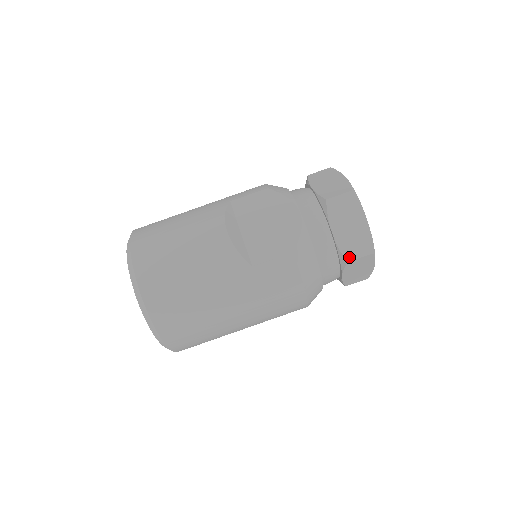
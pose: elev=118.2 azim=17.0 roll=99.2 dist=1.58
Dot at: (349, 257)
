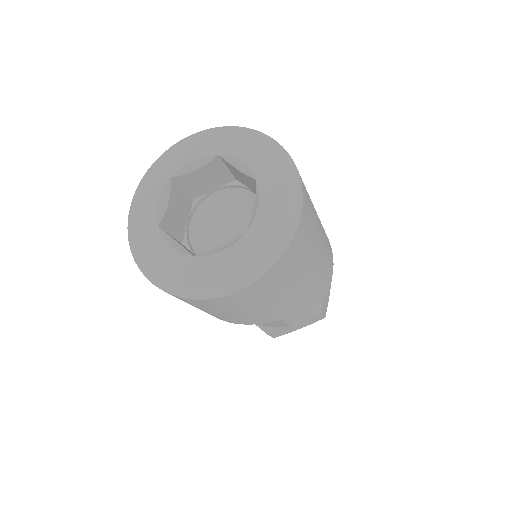
Dot at: occluded
